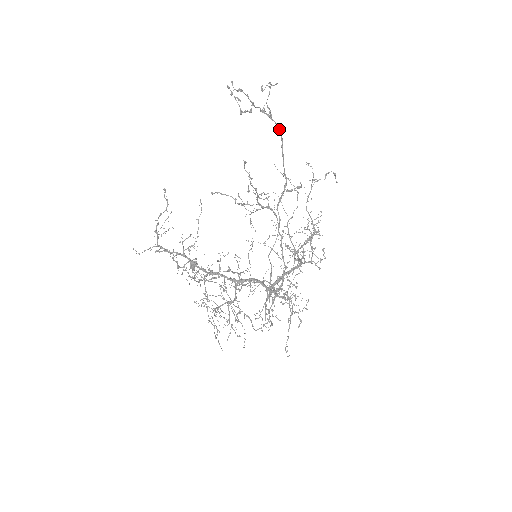
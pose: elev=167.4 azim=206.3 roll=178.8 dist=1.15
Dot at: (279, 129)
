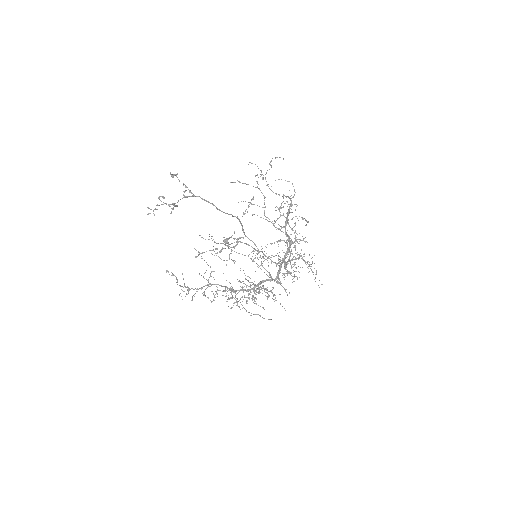
Dot at: occluded
